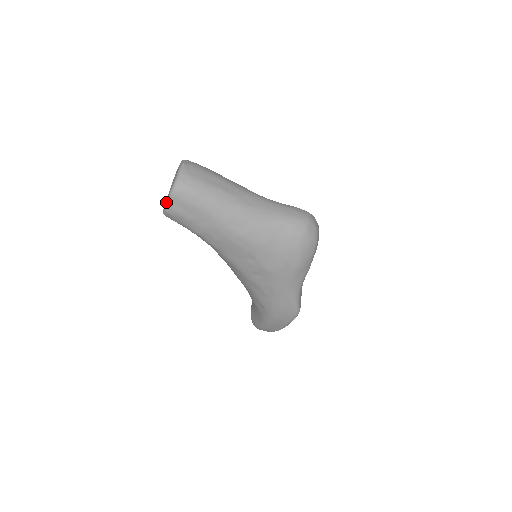
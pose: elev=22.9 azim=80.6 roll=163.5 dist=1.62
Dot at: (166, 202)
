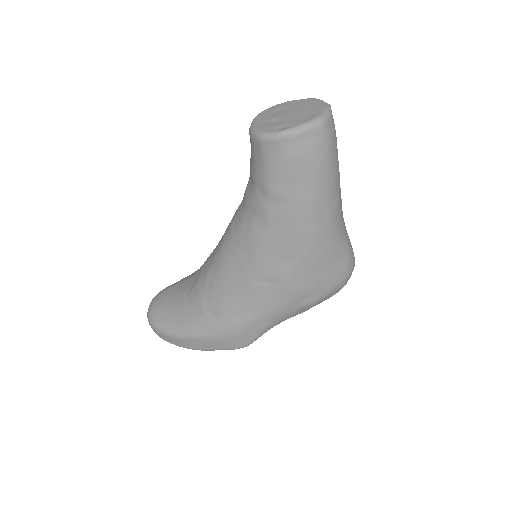
Dot at: (289, 128)
